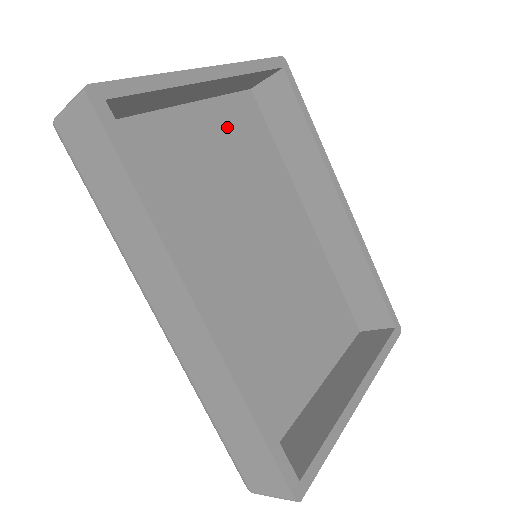
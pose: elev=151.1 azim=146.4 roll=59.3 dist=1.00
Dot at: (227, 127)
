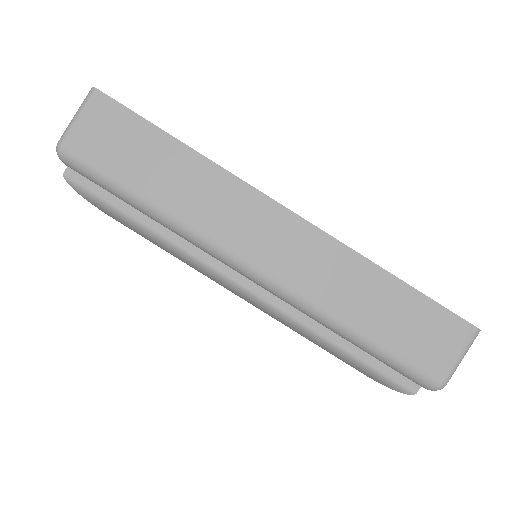
Dot at: occluded
